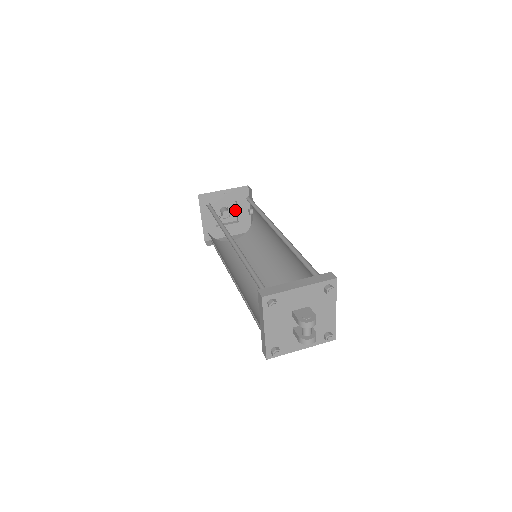
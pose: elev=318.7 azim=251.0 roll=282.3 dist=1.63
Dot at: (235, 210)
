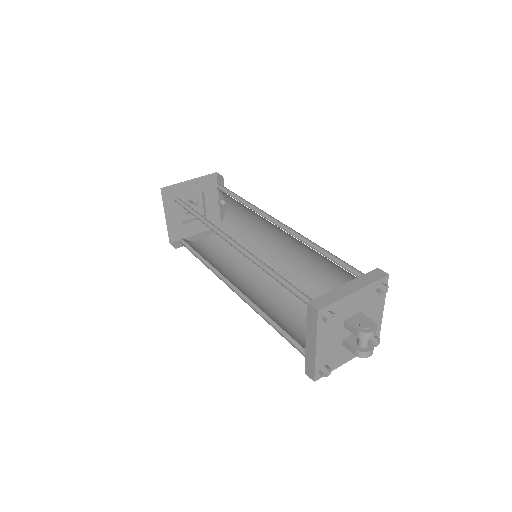
Dot at: (201, 203)
